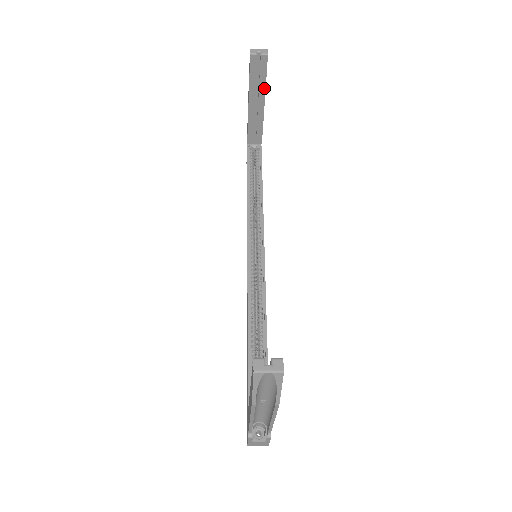
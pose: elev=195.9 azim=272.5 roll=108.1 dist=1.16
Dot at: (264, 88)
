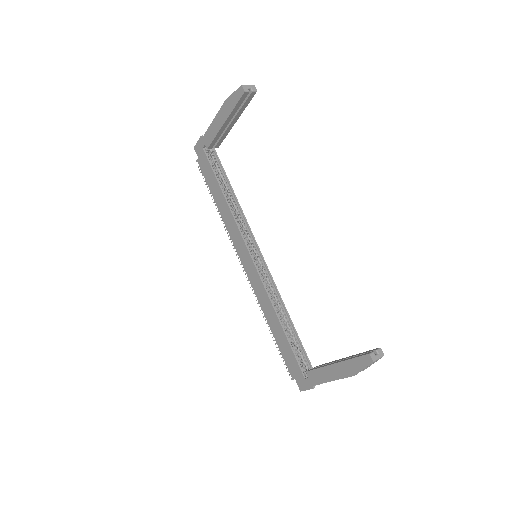
Dot at: (241, 112)
